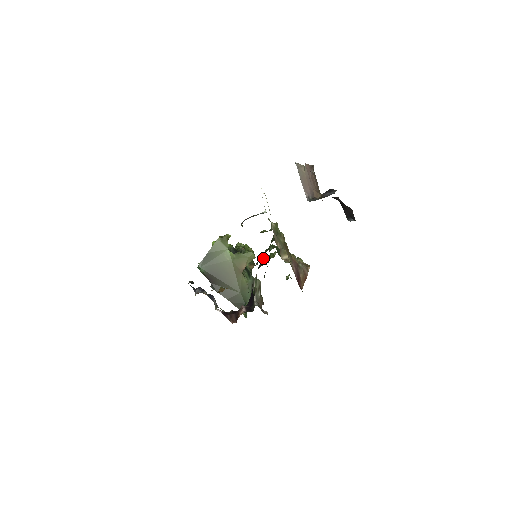
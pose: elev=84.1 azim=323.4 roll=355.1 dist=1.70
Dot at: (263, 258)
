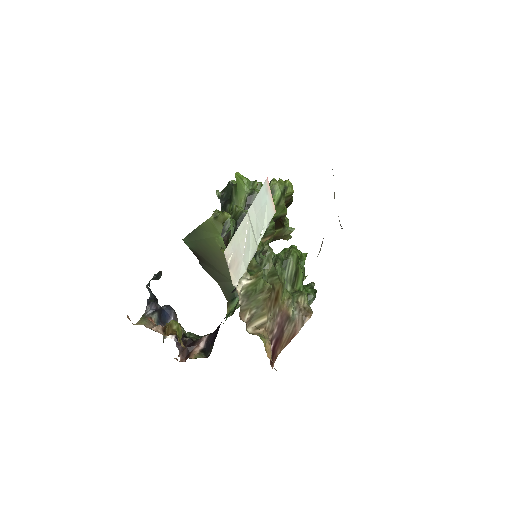
Dot at: occluded
